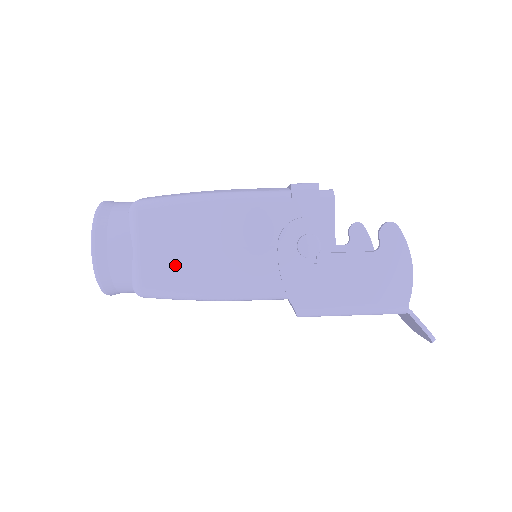
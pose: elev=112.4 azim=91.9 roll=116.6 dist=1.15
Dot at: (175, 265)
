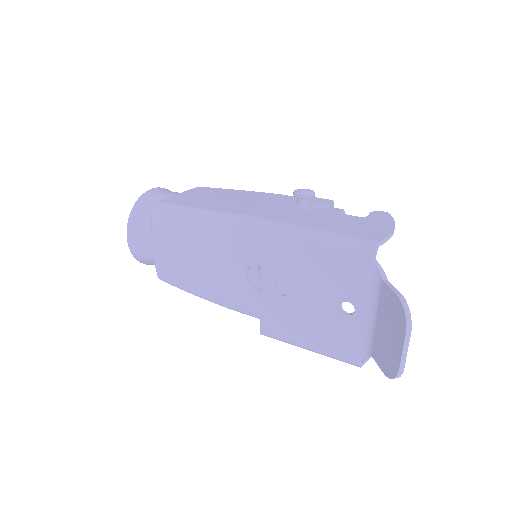
Dot at: (196, 199)
